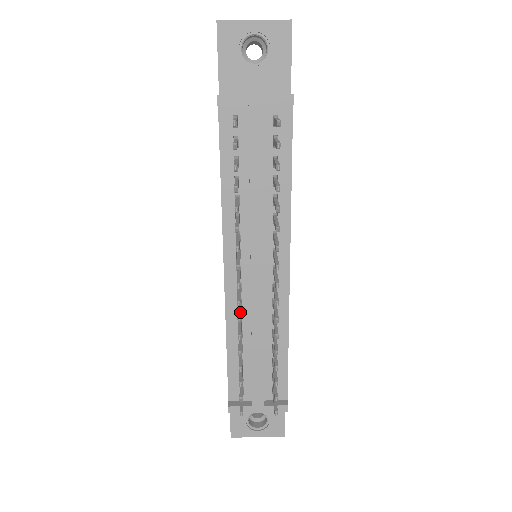
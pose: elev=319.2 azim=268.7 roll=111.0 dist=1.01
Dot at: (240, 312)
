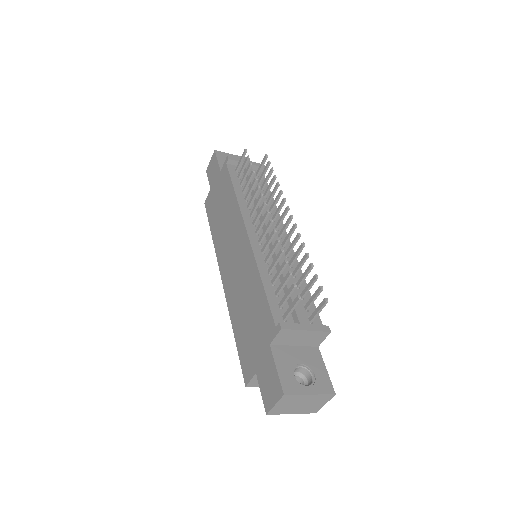
Dot at: (271, 236)
